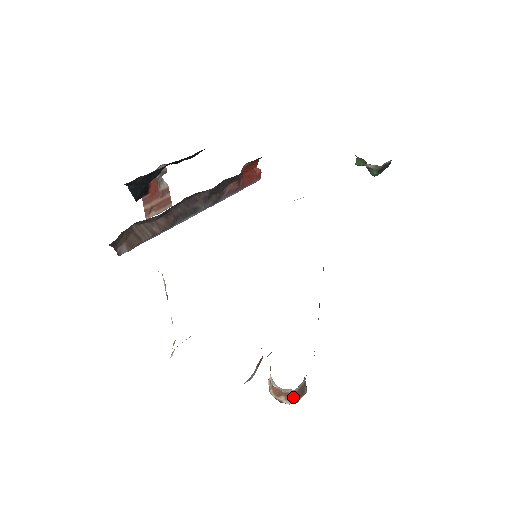
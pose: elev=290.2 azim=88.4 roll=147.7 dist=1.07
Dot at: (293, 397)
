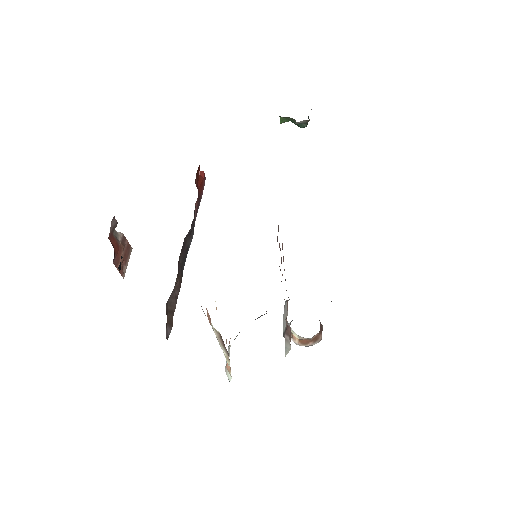
Dot at: (318, 337)
